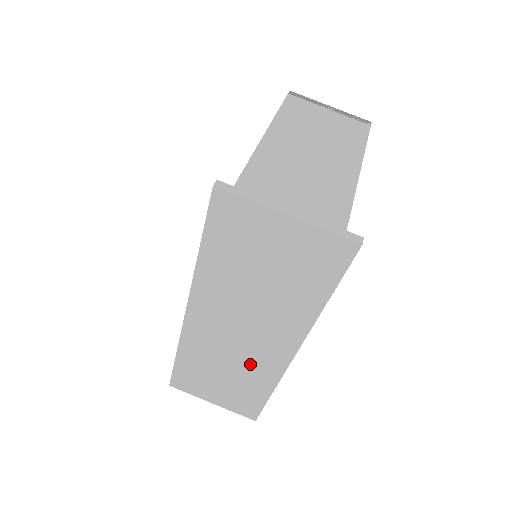
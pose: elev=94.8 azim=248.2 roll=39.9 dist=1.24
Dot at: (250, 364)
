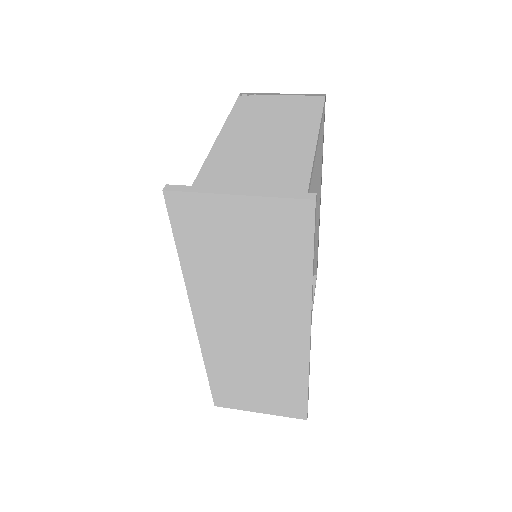
Dot at: (274, 360)
